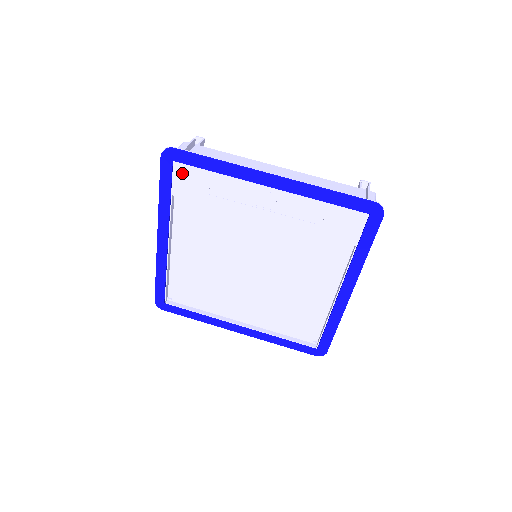
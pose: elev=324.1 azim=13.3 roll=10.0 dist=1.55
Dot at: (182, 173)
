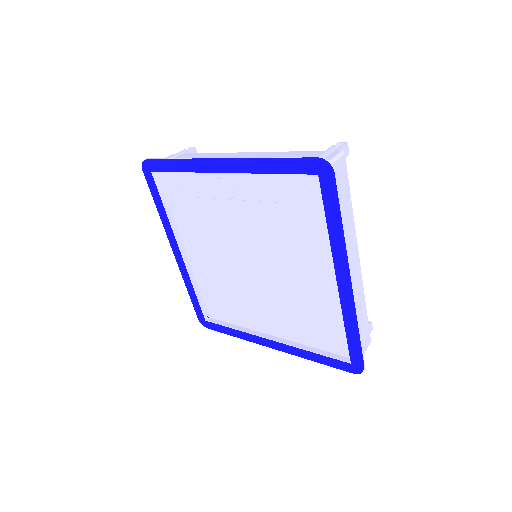
Dot at: (161, 181)
